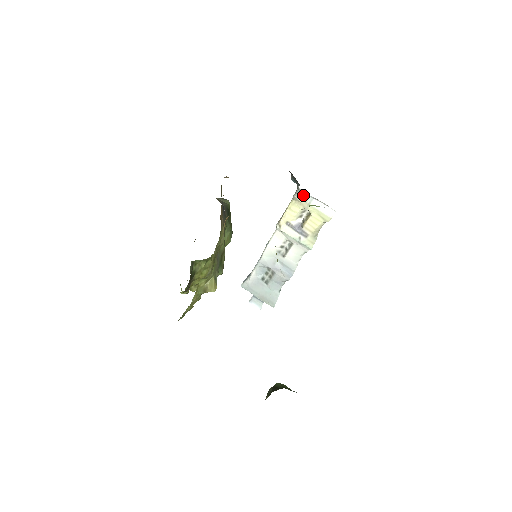
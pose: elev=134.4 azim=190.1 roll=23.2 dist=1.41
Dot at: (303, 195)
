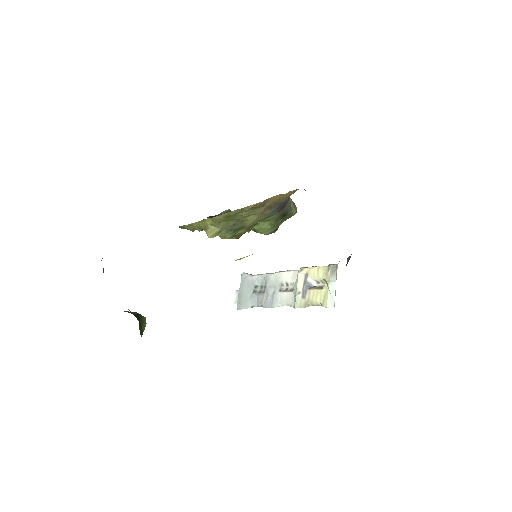
Dot at: (335, 271)
